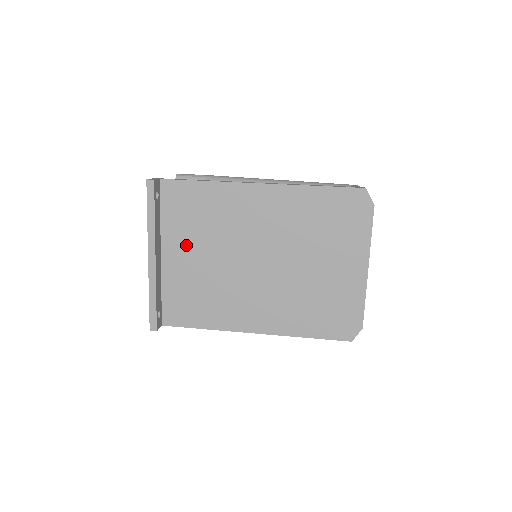
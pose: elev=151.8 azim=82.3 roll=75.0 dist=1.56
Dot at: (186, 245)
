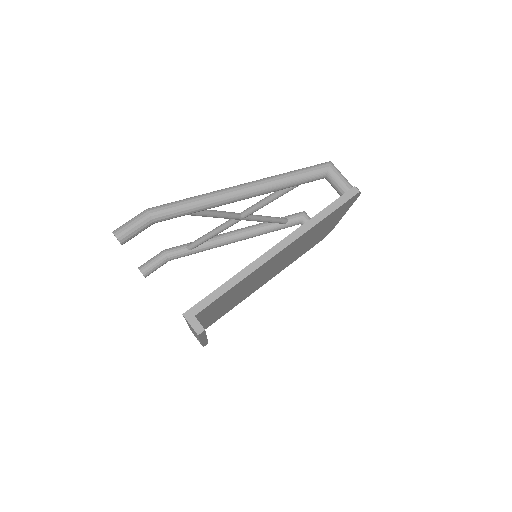
Dot at: occluded
